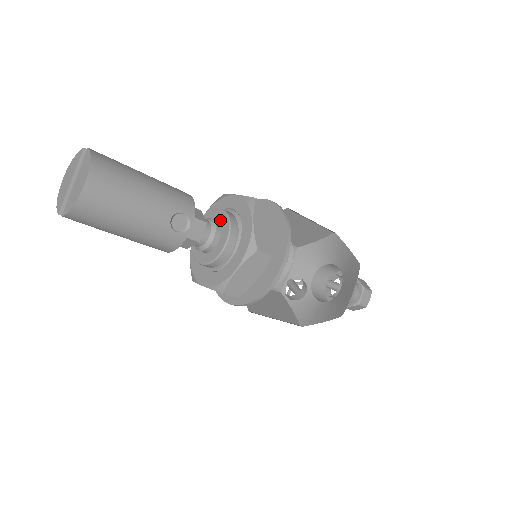
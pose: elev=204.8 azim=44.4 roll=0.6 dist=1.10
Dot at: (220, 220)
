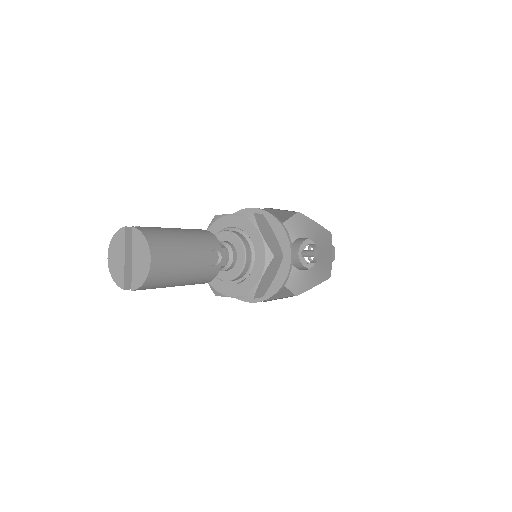
Dot at: (230, 240)
